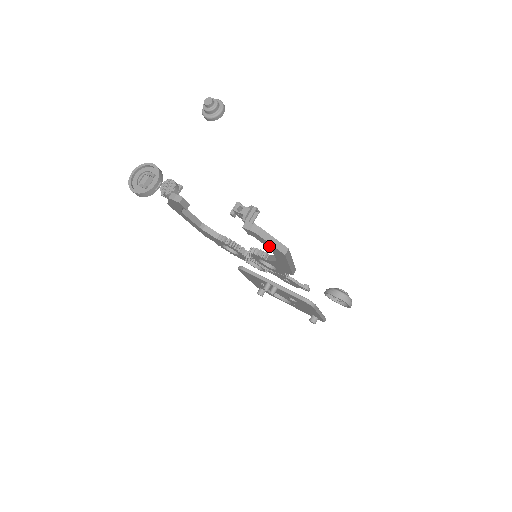
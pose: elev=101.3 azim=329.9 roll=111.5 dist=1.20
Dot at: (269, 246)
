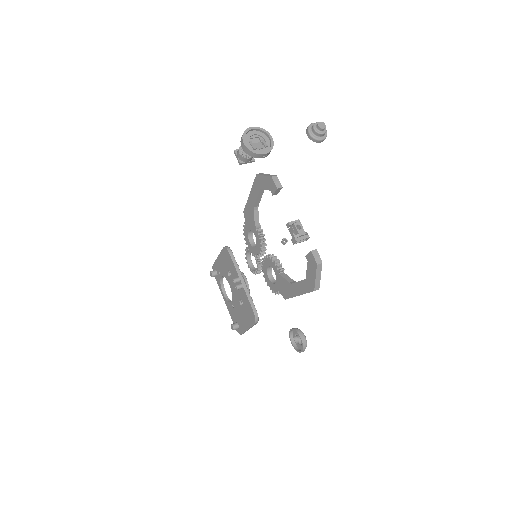
Dot at: (310, 276)
